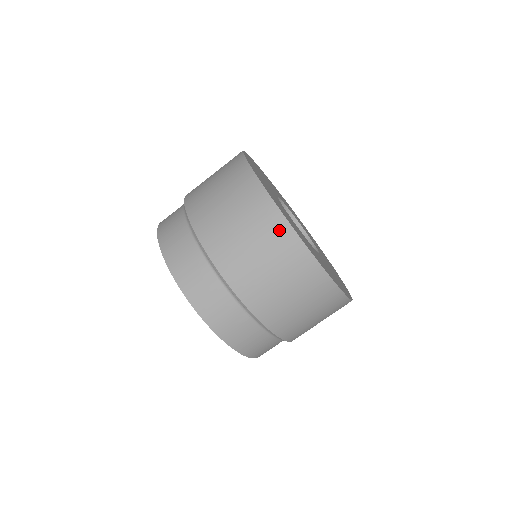
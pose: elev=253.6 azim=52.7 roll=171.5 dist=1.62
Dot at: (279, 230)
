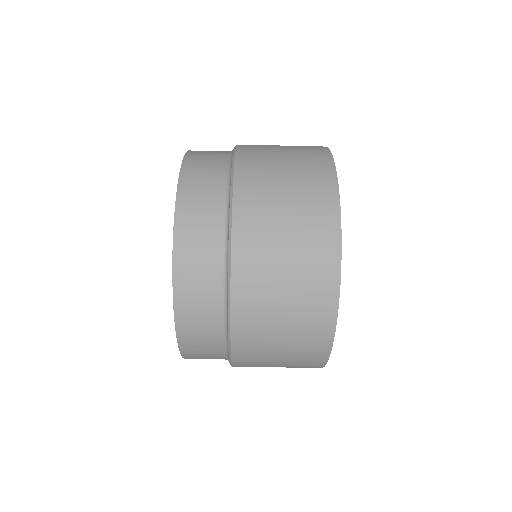
Dot at: (324, 187)
